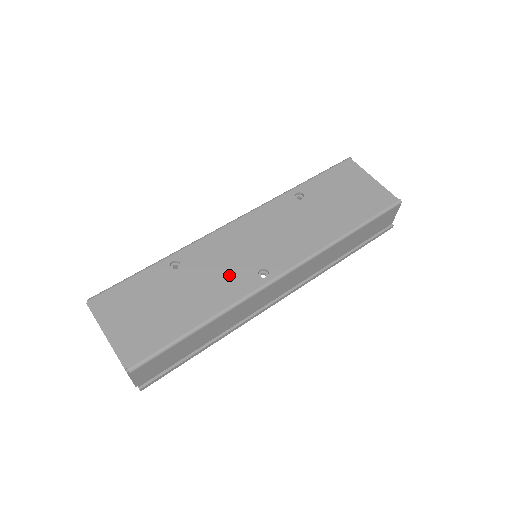
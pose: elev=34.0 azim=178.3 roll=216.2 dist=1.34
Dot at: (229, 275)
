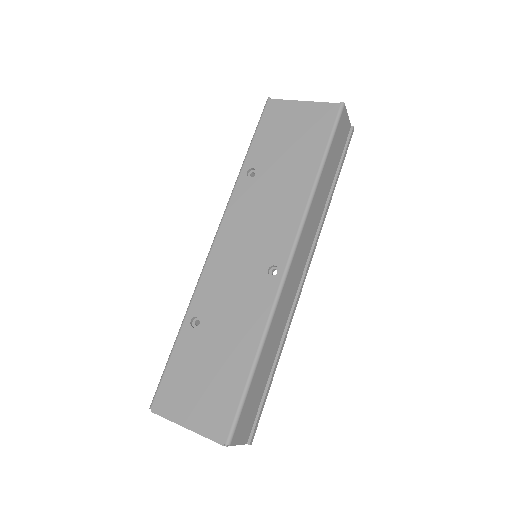
Dot at: (246, 296)
